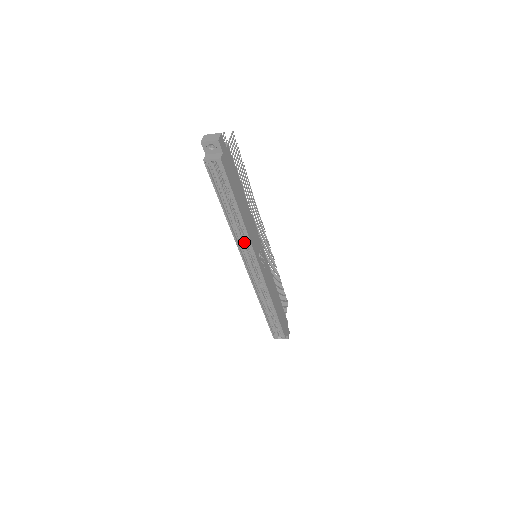
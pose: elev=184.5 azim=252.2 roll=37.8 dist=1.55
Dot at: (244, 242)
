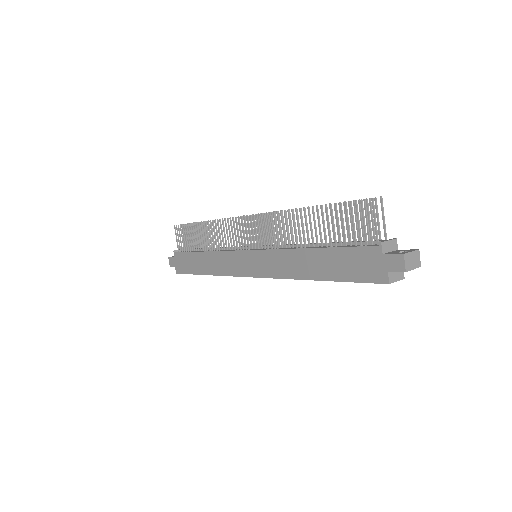
Dot at: occluded
